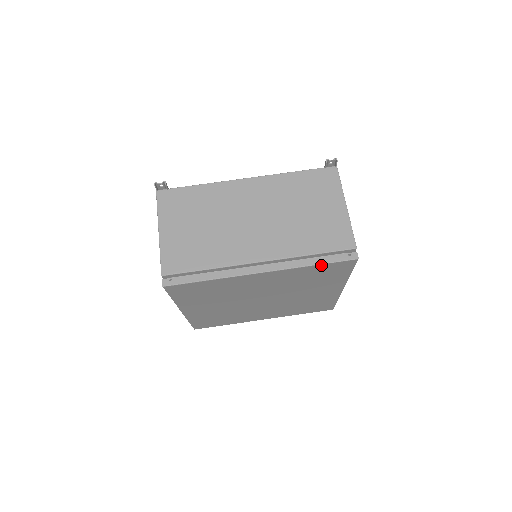
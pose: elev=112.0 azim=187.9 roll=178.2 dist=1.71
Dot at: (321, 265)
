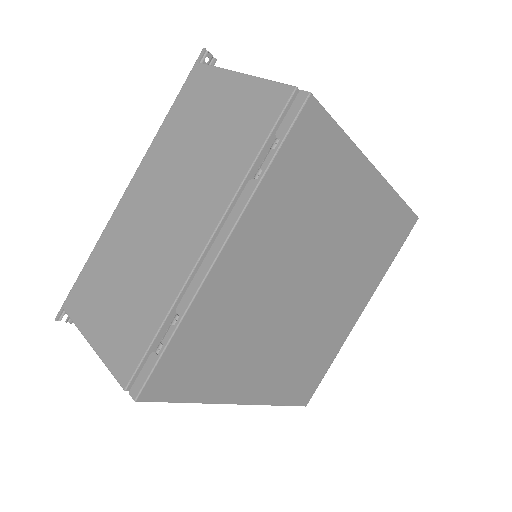
Dot at: (403, 205)
